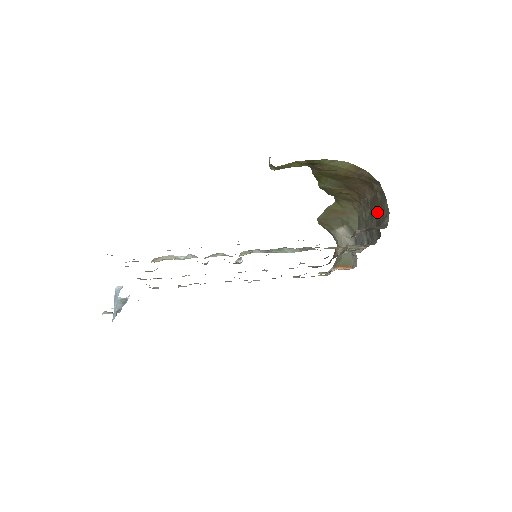
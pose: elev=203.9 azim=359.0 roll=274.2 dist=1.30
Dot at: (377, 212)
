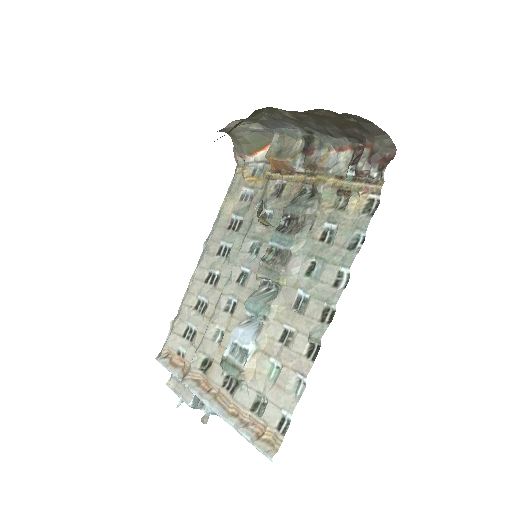
Dot at: (344, 126)
